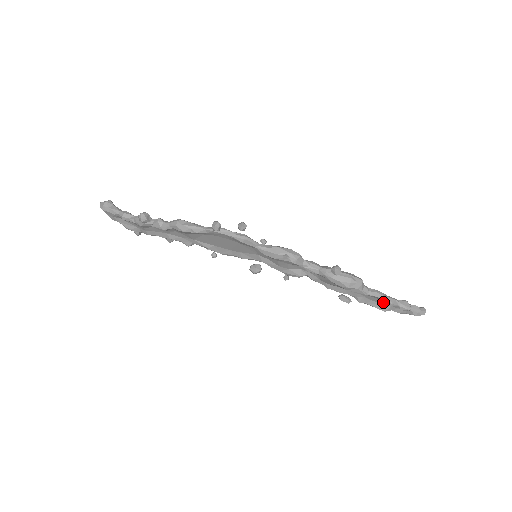
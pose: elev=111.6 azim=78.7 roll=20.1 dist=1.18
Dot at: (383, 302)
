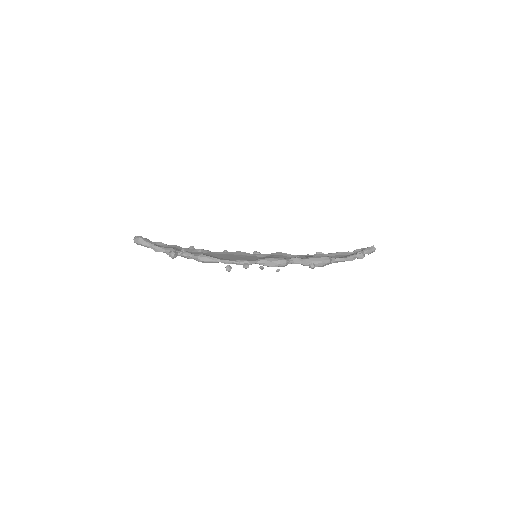
Dot at: occluded
